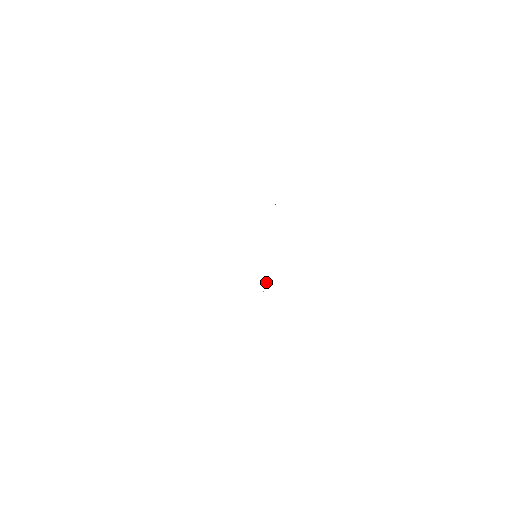
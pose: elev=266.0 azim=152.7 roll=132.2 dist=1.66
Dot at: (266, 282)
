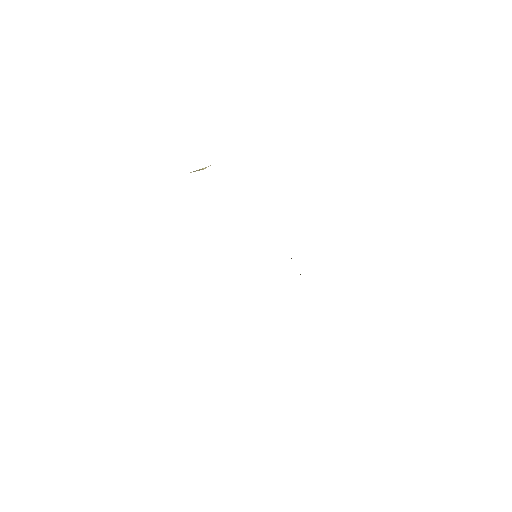
Dot at: occluded
